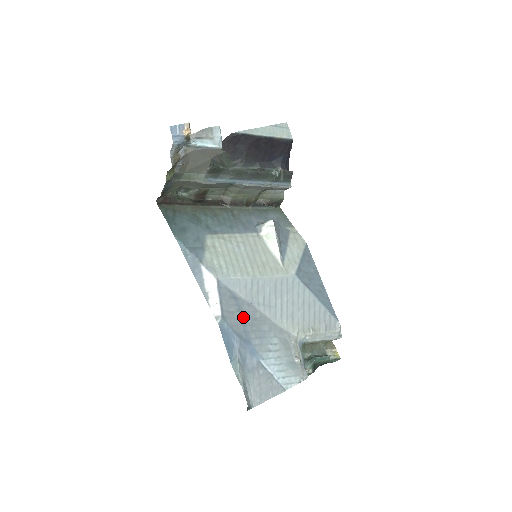
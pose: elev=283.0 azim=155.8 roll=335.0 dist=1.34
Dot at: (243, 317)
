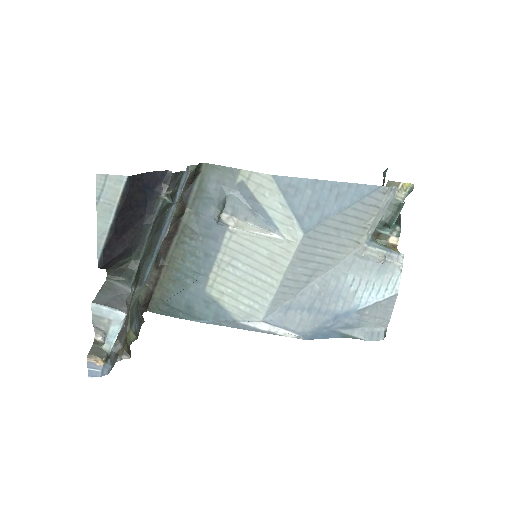
Dot at: (311, 308)
